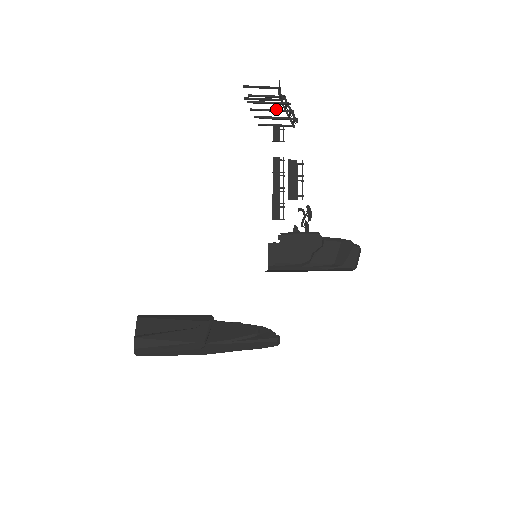
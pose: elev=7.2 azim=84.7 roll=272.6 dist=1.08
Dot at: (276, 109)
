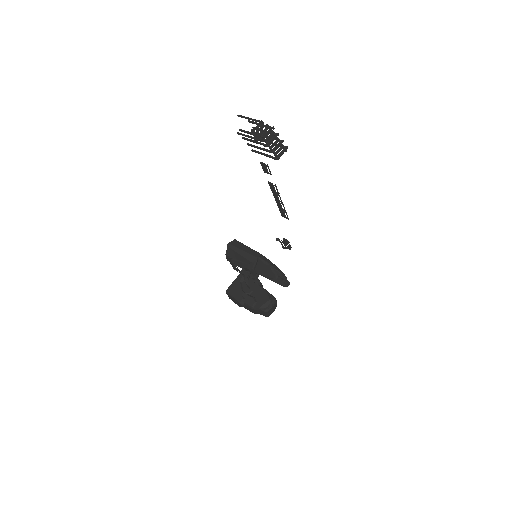
Dot at: (259, 148)
